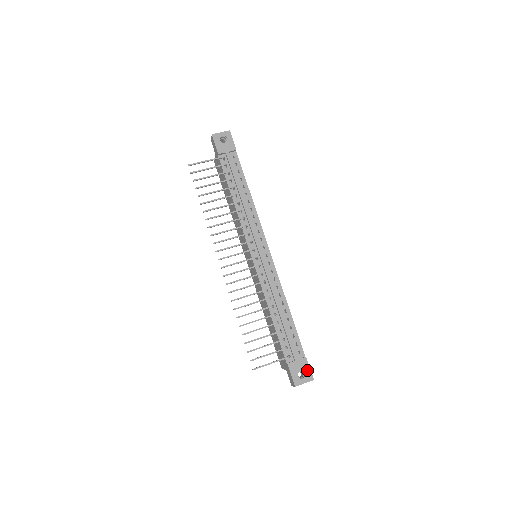
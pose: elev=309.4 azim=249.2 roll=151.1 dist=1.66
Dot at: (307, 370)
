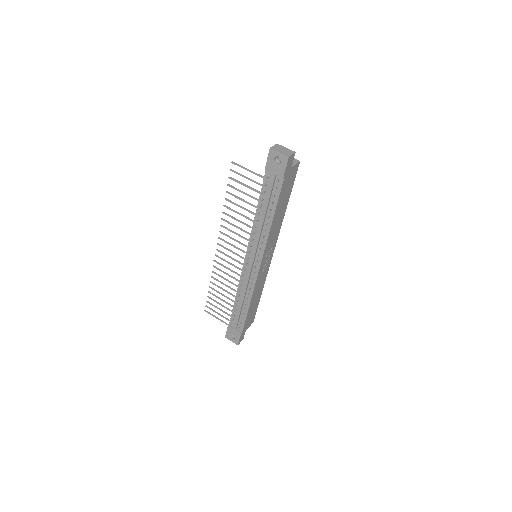
Dot at: (237, 339)
